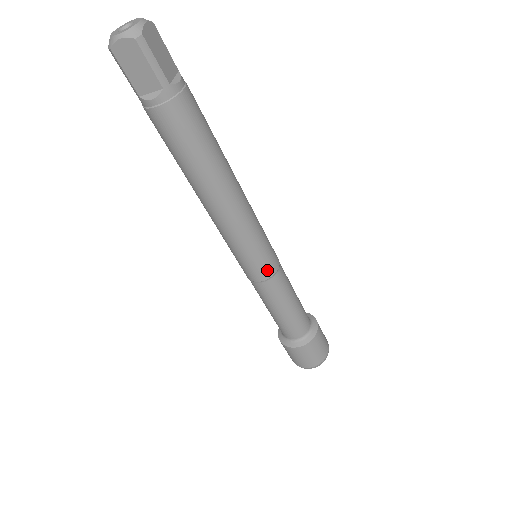
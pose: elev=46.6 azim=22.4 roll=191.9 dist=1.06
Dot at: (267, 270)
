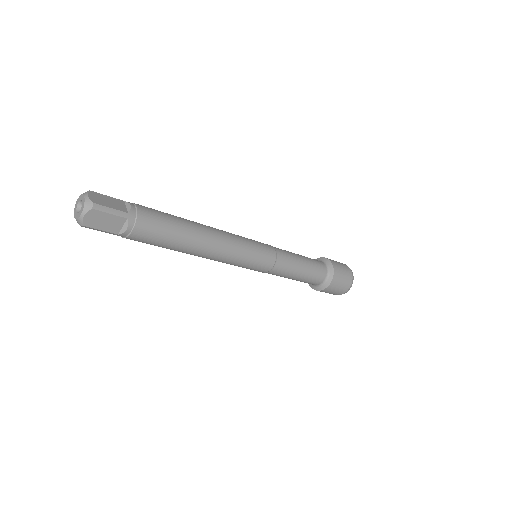
Dot at: (258, 271)
